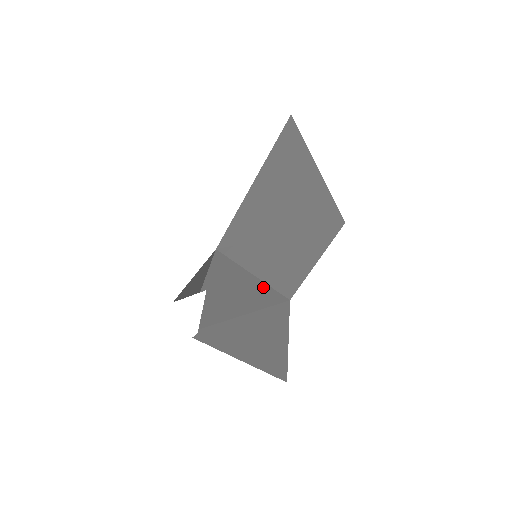
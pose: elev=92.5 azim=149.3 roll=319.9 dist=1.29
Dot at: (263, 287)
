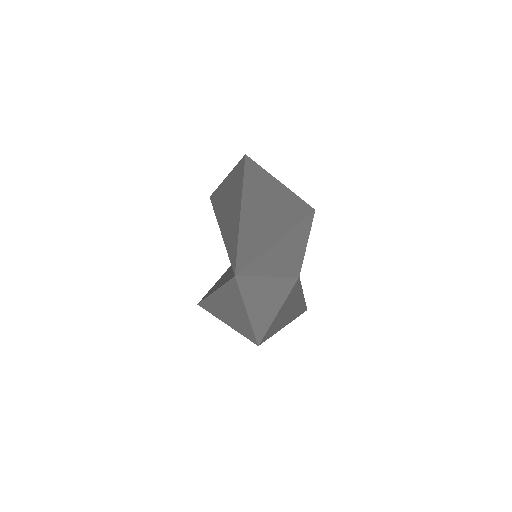
Dot at: (280, 280)
